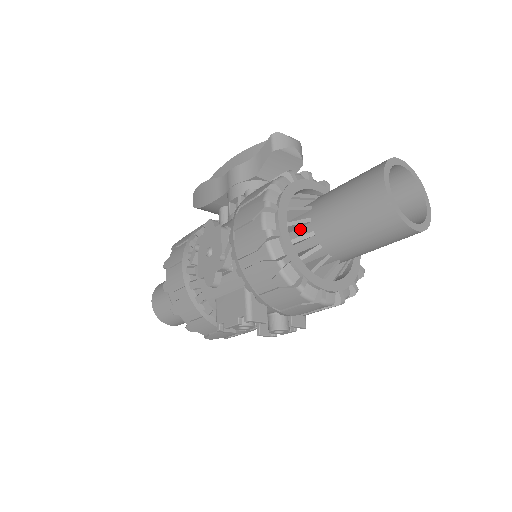
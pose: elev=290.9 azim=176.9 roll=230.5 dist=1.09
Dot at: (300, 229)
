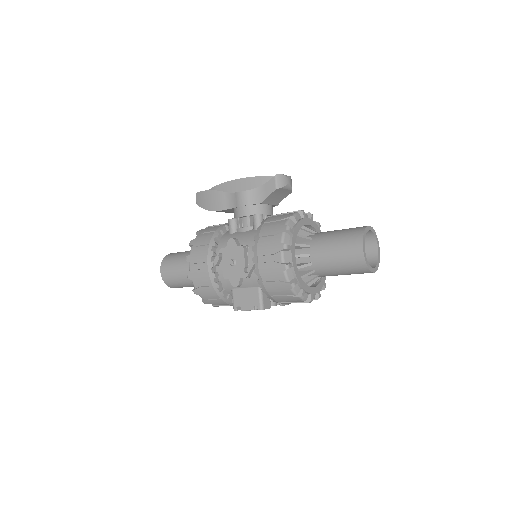
Dot at: (302, 259)
